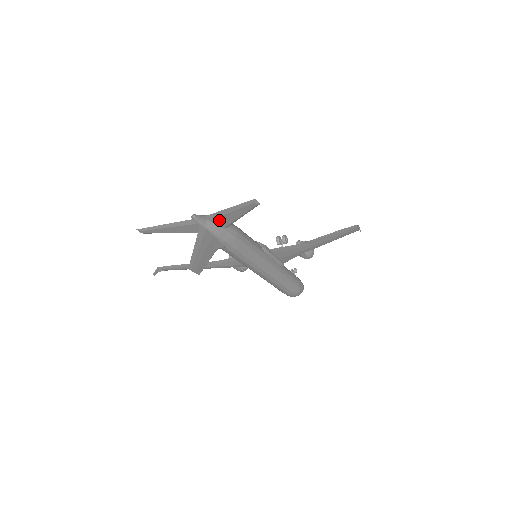
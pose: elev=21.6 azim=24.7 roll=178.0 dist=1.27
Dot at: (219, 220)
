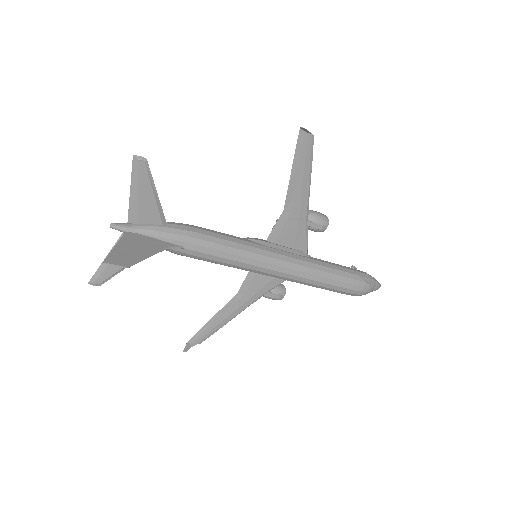
Dot at: (144, 216)
